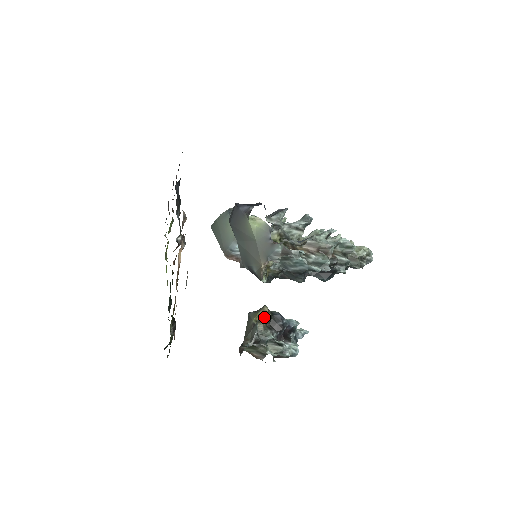
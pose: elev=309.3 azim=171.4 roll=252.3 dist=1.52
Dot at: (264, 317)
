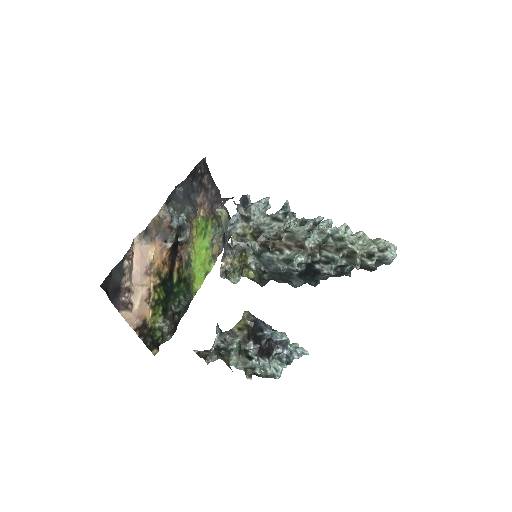
Dot at: (246, 324)
